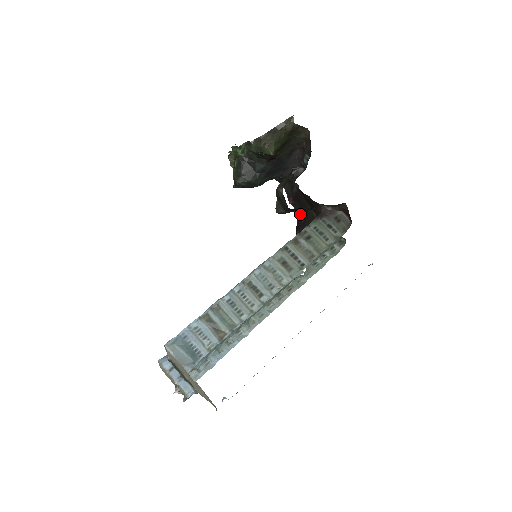
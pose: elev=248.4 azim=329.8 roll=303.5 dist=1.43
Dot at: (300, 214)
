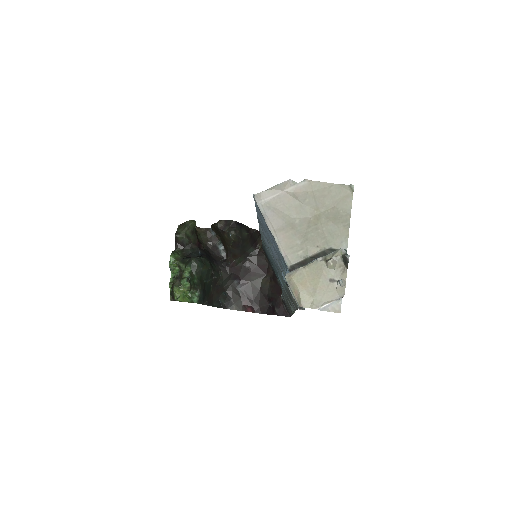
Dot at: (264, 307)
